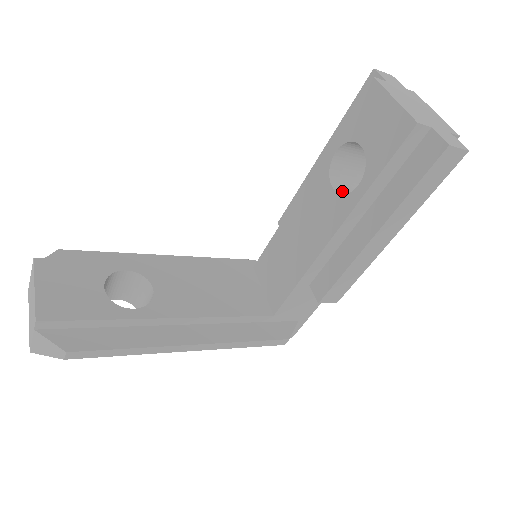
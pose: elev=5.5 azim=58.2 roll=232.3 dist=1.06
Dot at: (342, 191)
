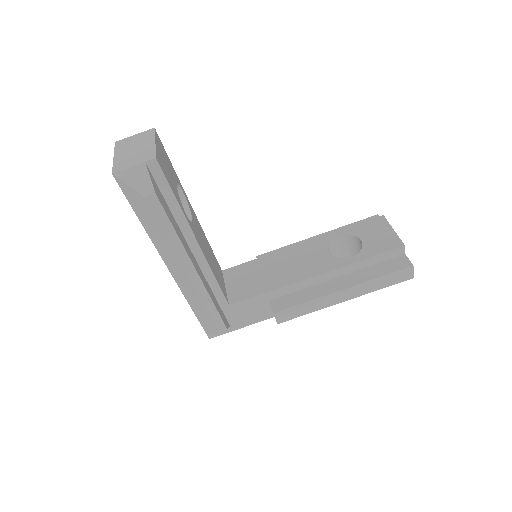
Dot at: occluded
